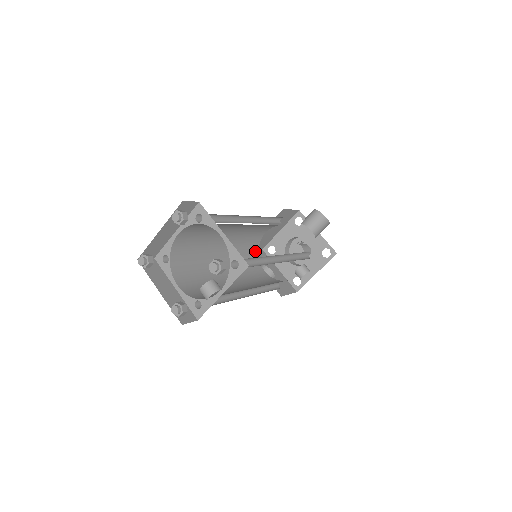
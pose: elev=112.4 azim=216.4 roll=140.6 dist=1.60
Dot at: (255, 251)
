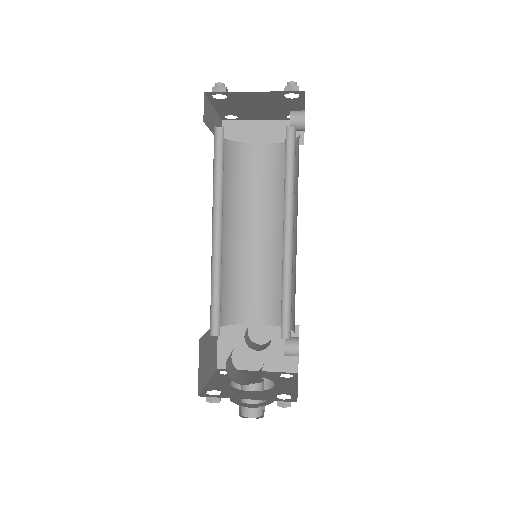
Dot at: (219, 327)
